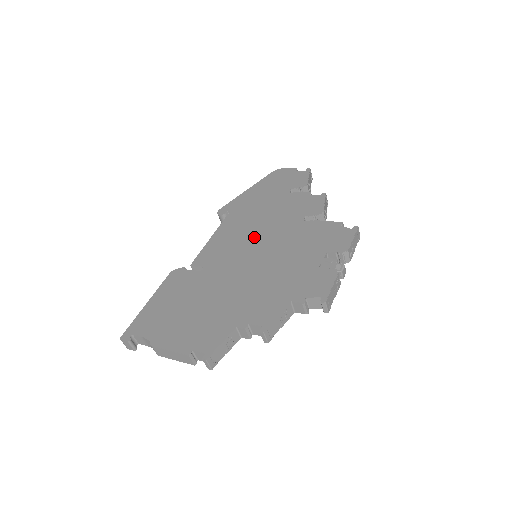
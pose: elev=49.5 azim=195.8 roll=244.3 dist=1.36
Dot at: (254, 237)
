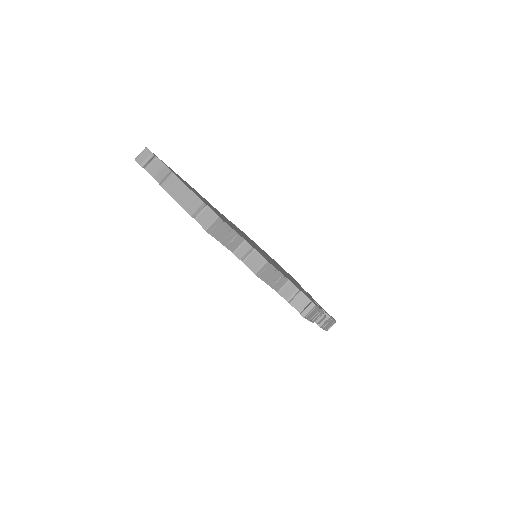
Dot at: occluded
